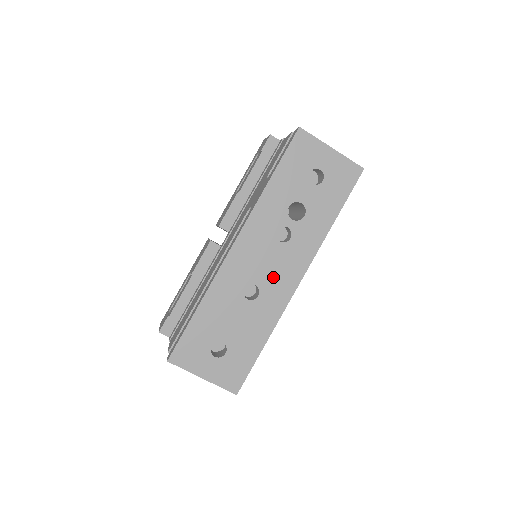
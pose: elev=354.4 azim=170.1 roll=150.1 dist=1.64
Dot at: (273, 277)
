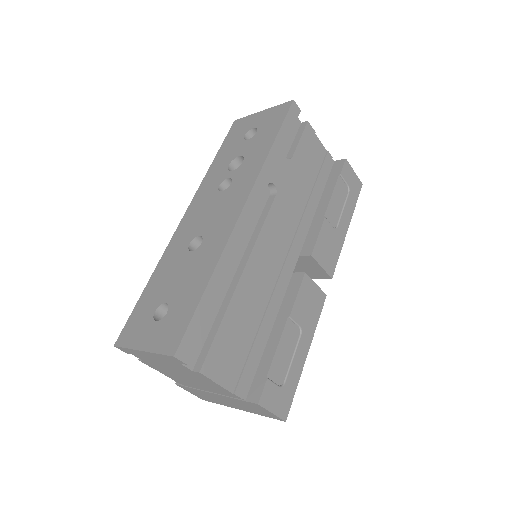
Dot at: (216, 220)
